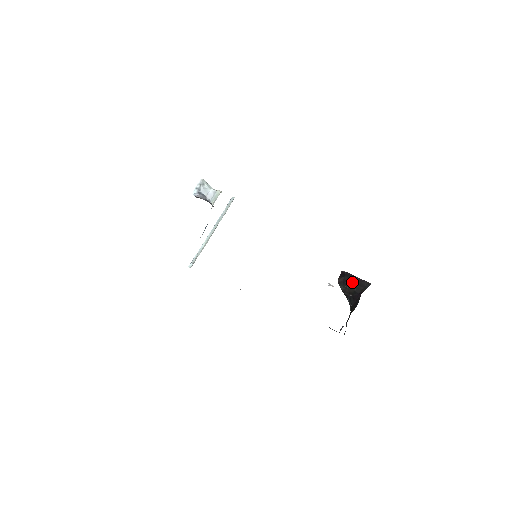
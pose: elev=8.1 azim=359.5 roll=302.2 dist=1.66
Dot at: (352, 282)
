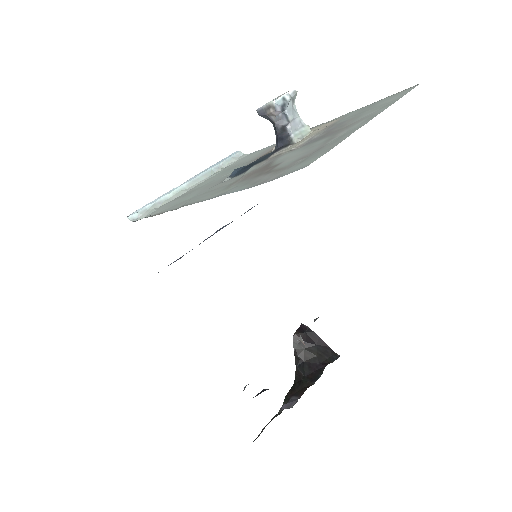
Dot at: (314, 344)
